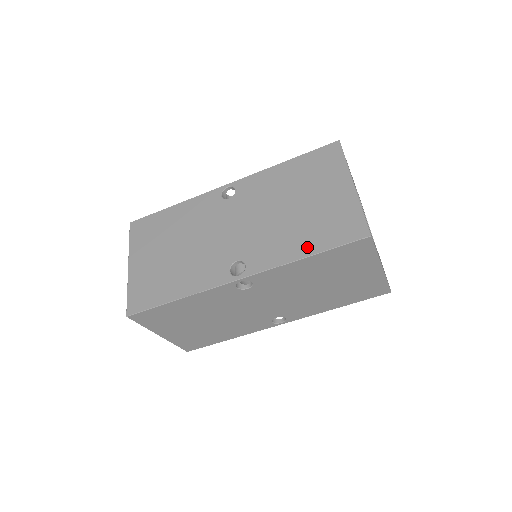
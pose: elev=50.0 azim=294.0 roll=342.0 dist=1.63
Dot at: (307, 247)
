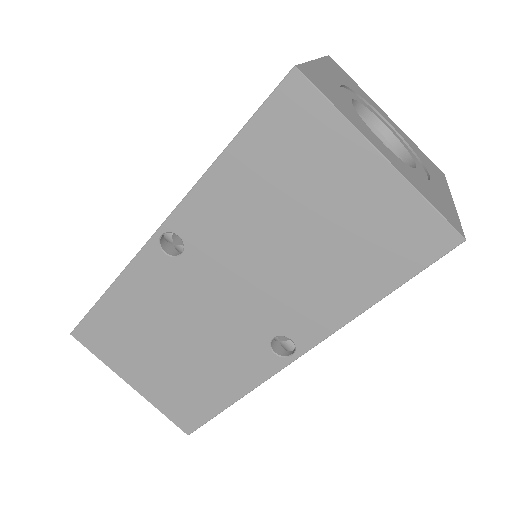
Dot at: occluded
